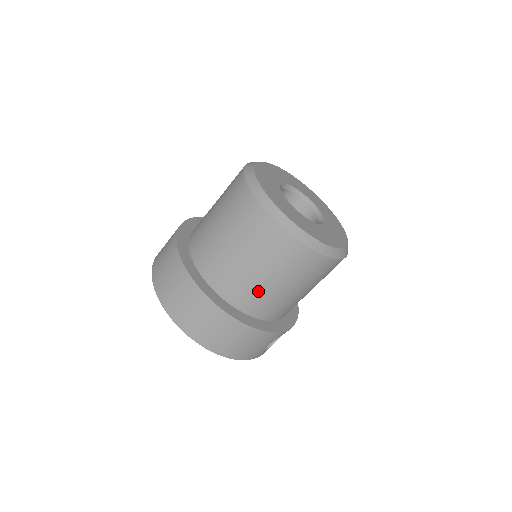
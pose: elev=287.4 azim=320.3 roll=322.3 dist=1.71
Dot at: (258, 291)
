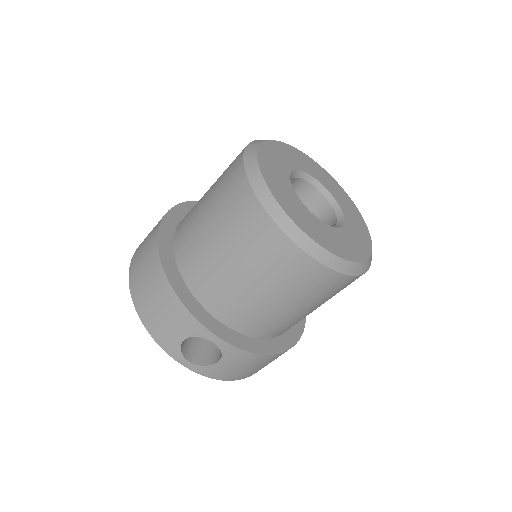
Dot at: (197, 241)
